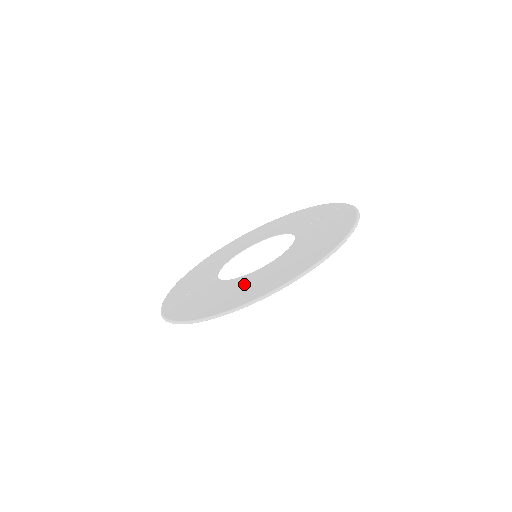
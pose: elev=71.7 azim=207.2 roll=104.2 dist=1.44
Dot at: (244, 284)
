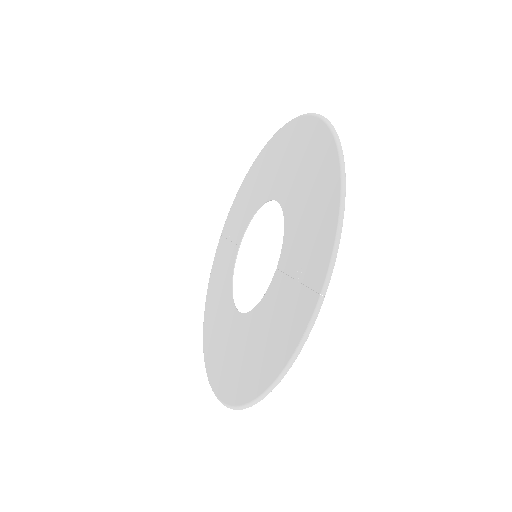
Dot at: (221, 319)
